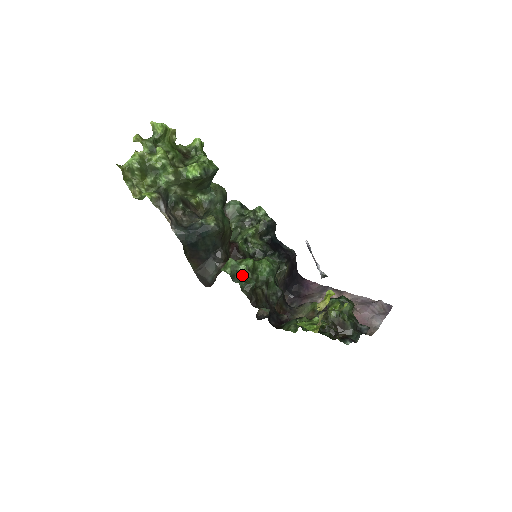
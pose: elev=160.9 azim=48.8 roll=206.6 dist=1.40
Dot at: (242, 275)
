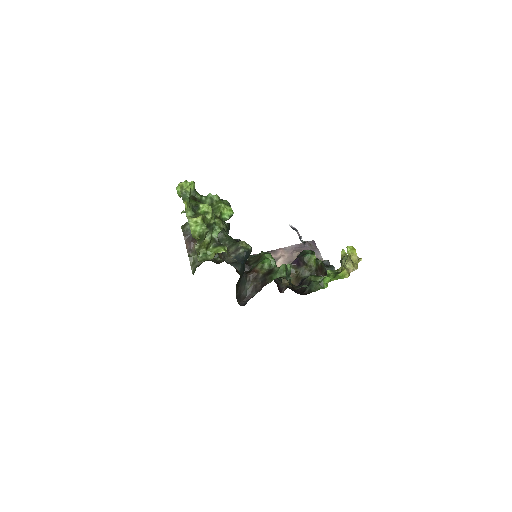
Dot at: (290, 272)
